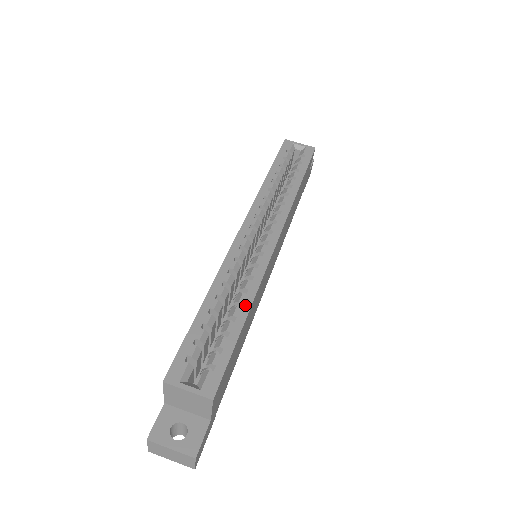
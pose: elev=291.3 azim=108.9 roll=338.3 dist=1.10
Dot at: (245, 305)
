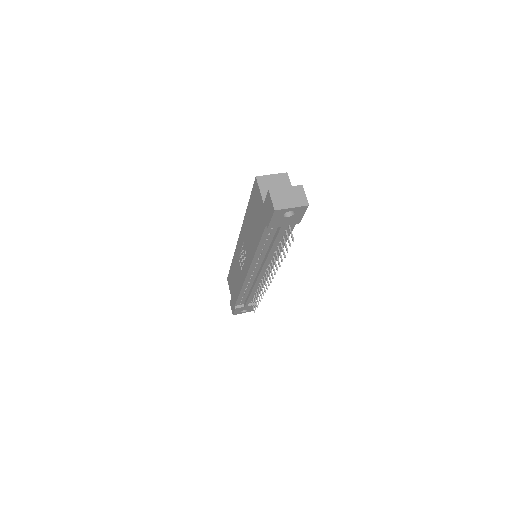
Dot at: occluded
